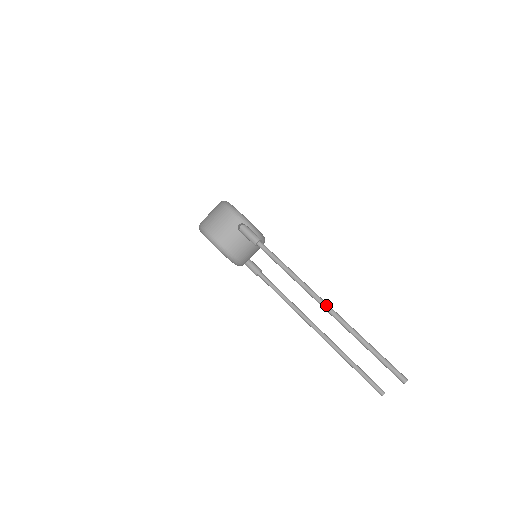
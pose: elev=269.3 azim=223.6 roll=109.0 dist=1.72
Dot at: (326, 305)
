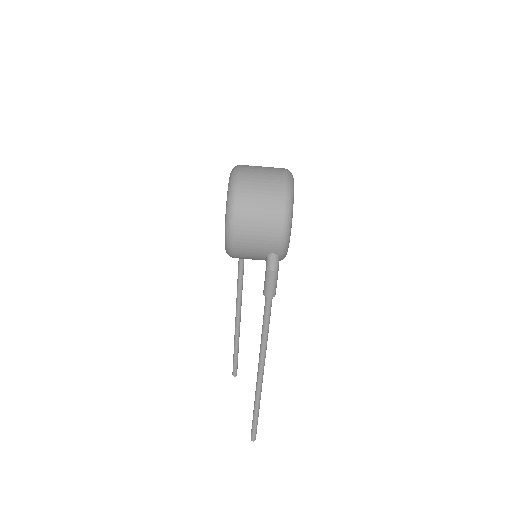
Dot at: (261, 378)
